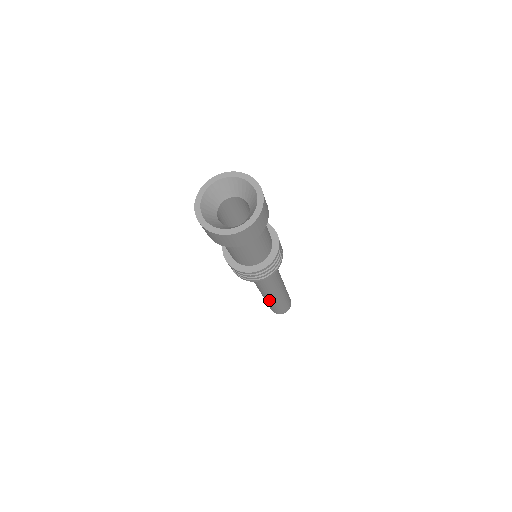
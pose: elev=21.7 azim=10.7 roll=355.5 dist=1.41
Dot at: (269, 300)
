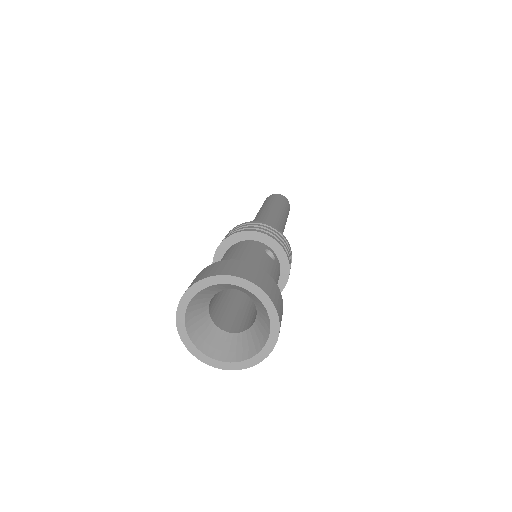
Dot at: occluded
